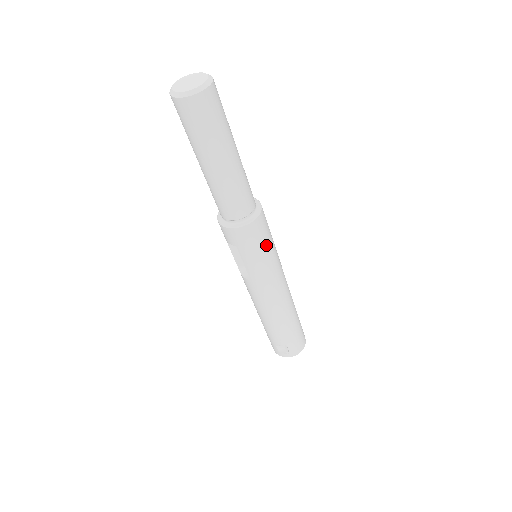
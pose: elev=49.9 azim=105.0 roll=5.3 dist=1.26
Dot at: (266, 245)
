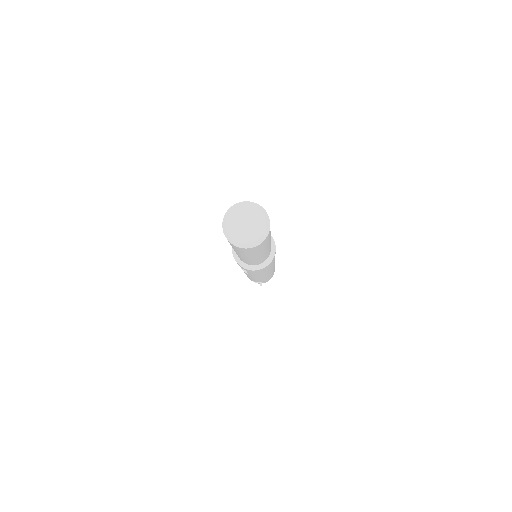
Dot at: (271, 265)
